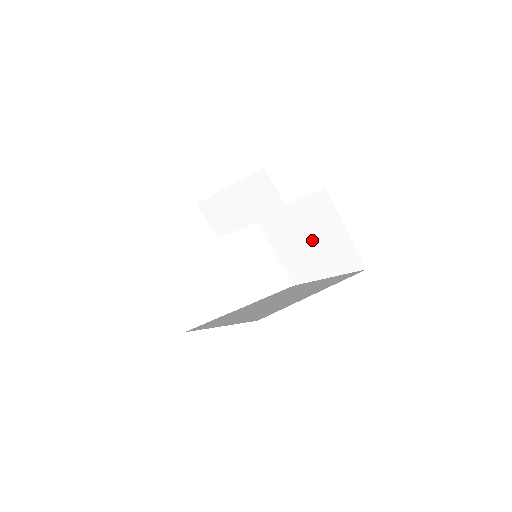
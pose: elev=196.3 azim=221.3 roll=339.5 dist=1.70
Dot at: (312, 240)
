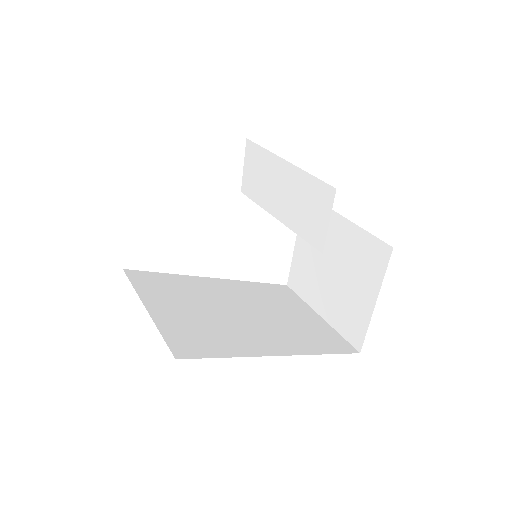
Dot at: (336, 273)
